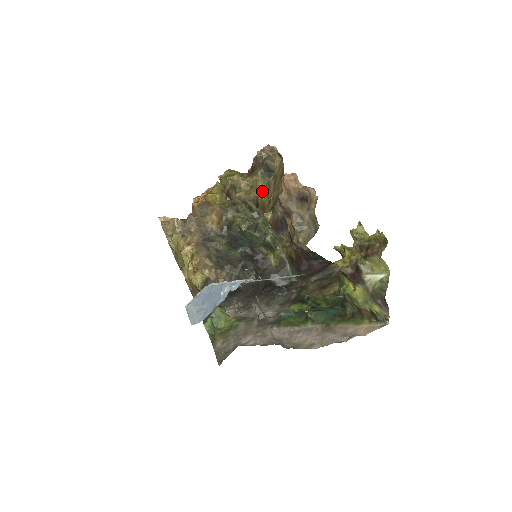
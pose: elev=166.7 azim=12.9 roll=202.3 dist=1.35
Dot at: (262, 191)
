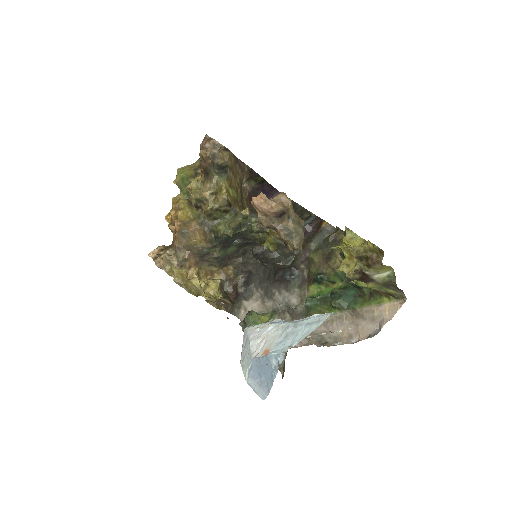
Dot at: (226, 189)
